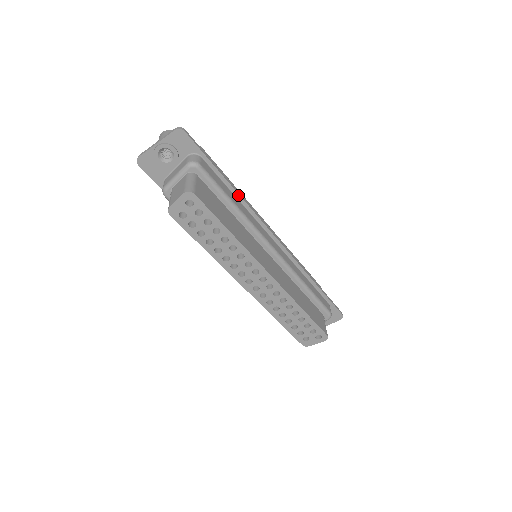
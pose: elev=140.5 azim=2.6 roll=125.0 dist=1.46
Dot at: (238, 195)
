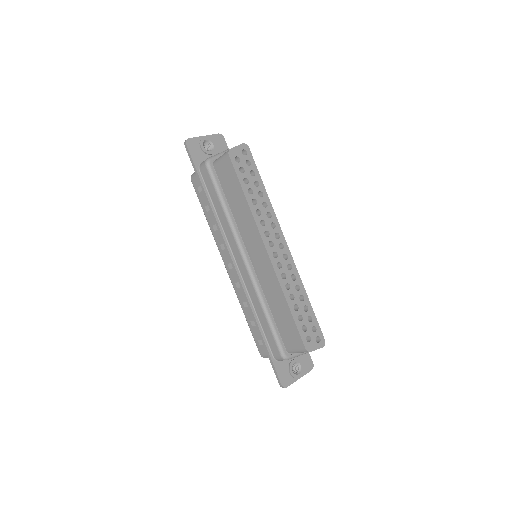
Dot at: occluded
